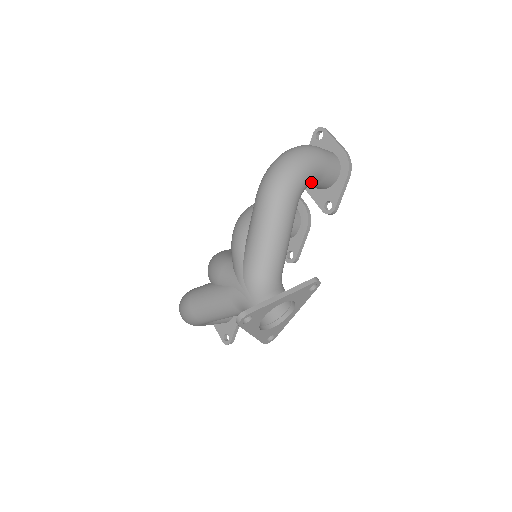
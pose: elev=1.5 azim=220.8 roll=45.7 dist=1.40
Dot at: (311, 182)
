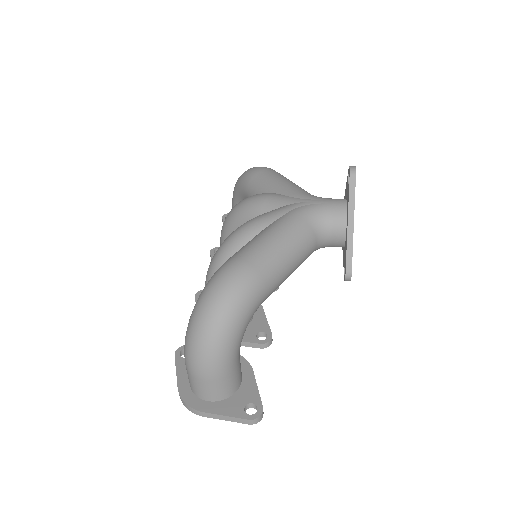
Dot at: occluded
